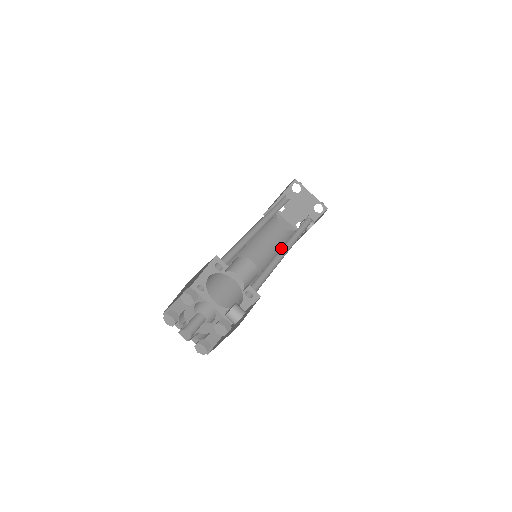
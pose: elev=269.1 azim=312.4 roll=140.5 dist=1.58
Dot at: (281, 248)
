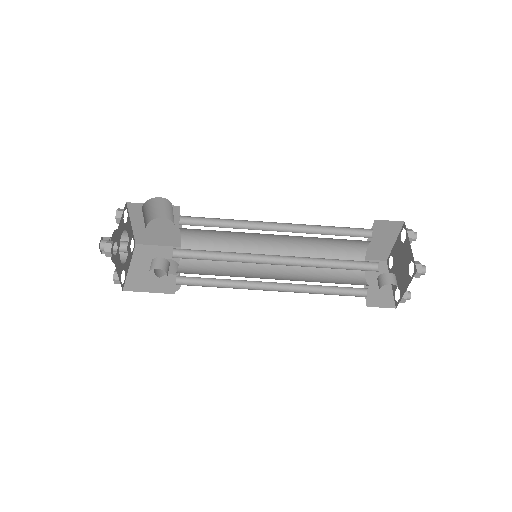
Dot at: (277, 257)
